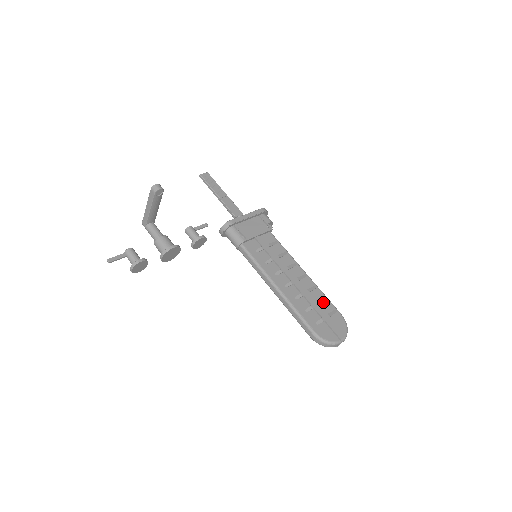
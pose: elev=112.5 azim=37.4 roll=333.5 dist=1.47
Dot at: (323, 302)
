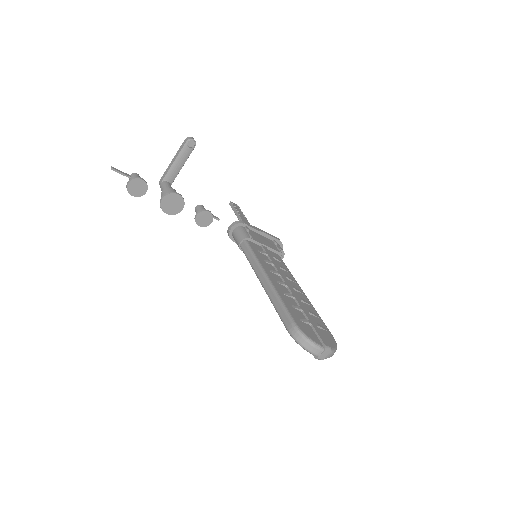
Dot at: (315, 316)
